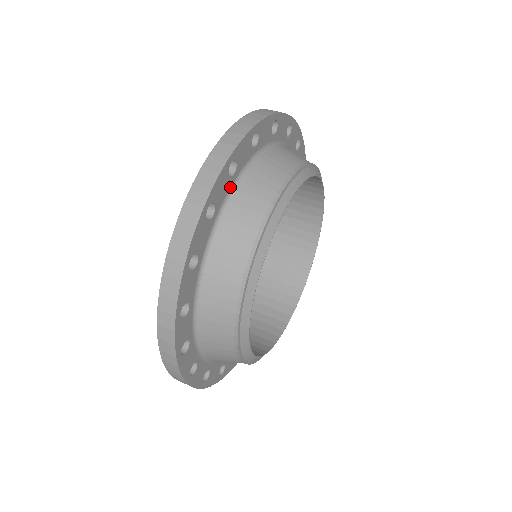
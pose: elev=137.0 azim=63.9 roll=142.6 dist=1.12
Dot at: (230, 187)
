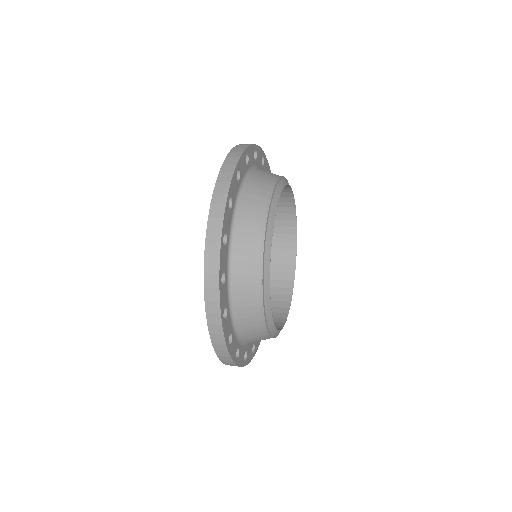
Dot at: occluded
